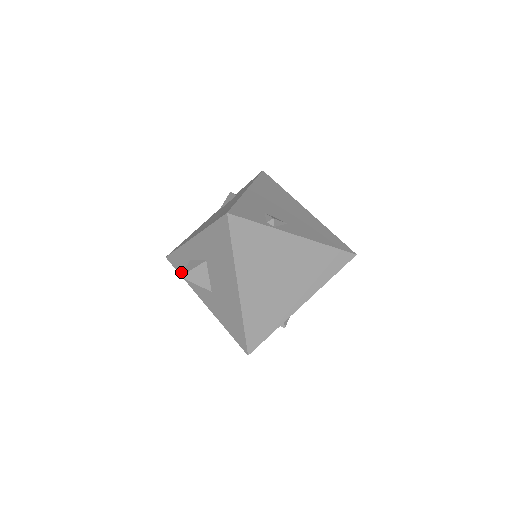
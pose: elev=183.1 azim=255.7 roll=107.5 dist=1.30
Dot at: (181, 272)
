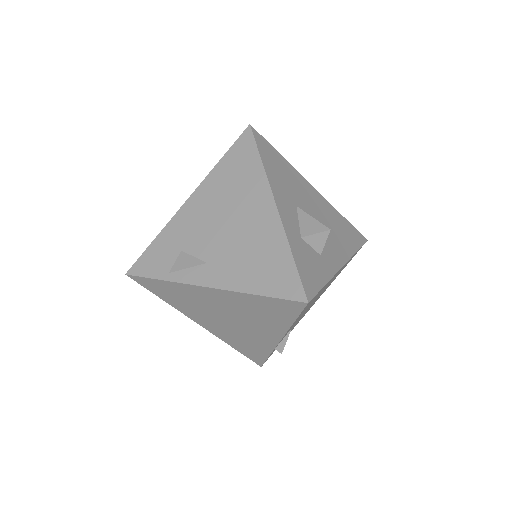
Dot at: occluded
